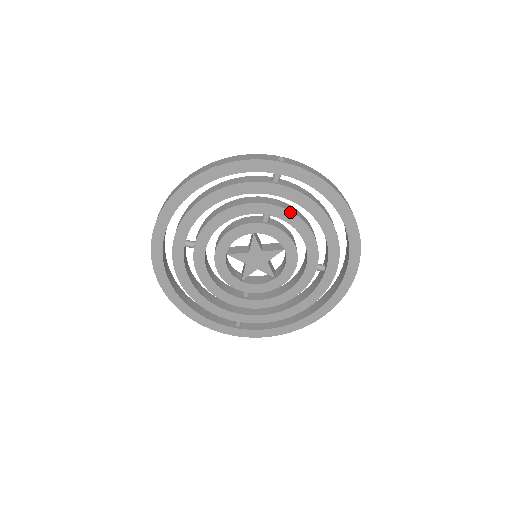
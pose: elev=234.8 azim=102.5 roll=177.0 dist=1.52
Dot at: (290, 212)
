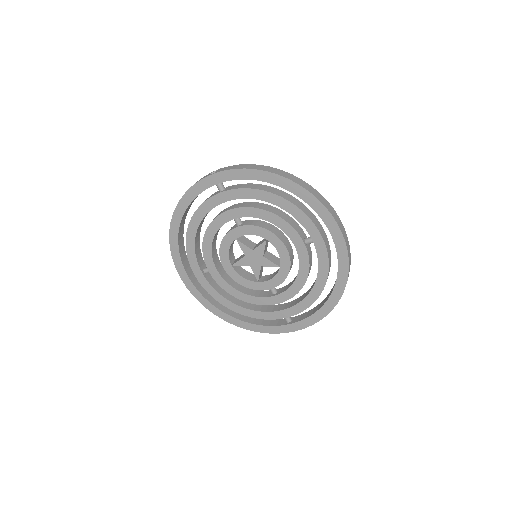
Dot at: (246, 208)
